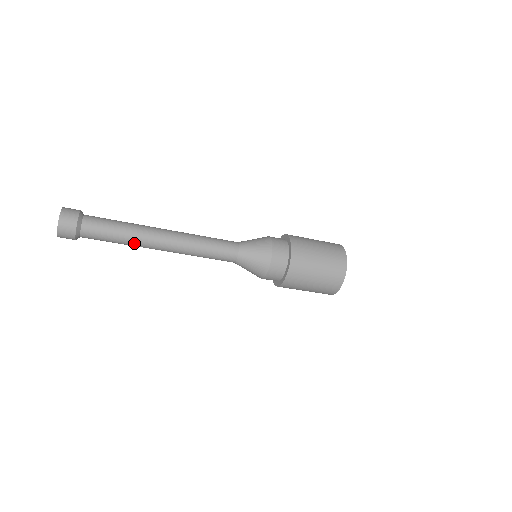
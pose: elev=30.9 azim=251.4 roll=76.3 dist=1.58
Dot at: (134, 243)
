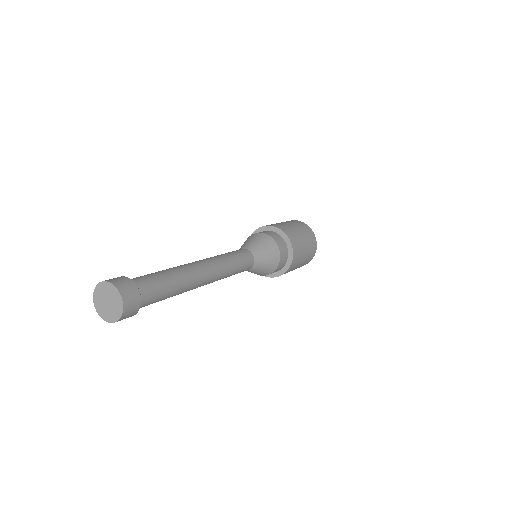
Dot at: (185, 289)
